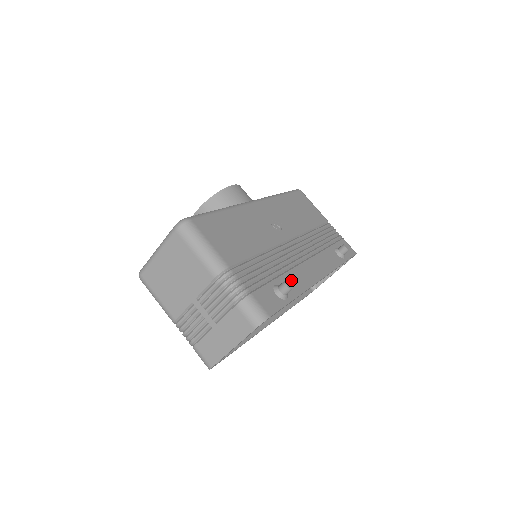
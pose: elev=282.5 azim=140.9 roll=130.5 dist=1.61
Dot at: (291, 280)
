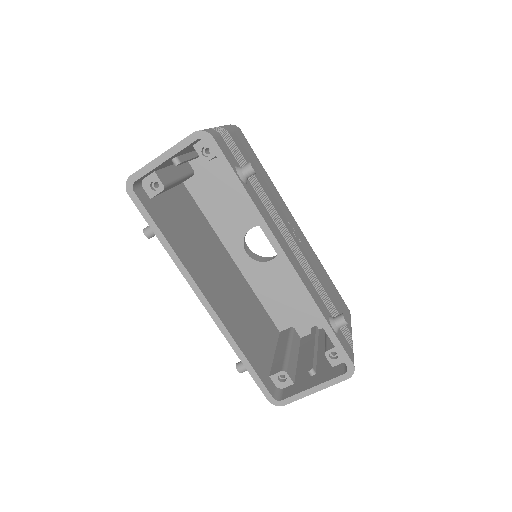
Dot at: (259, 202)
